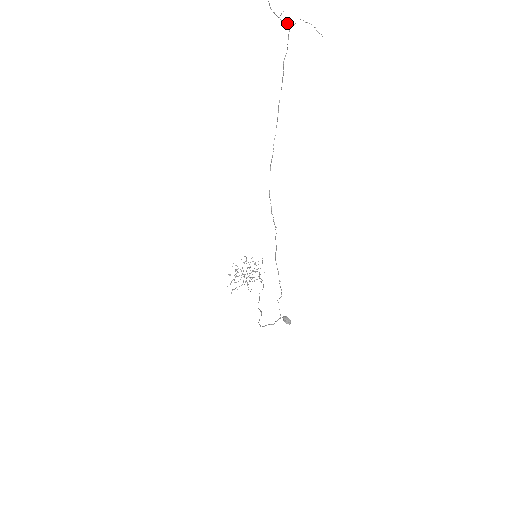
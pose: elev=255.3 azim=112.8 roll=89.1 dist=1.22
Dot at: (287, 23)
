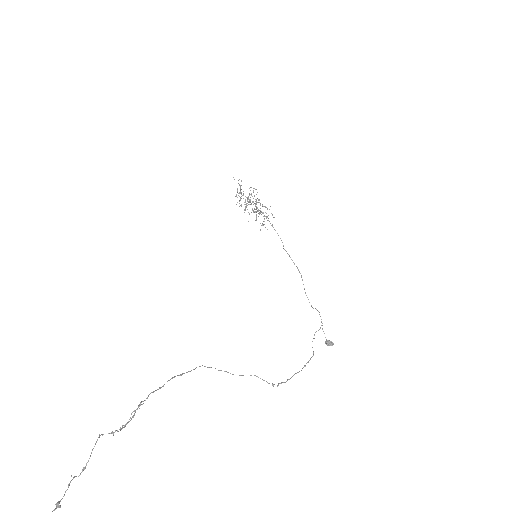
Dot at: occluded
